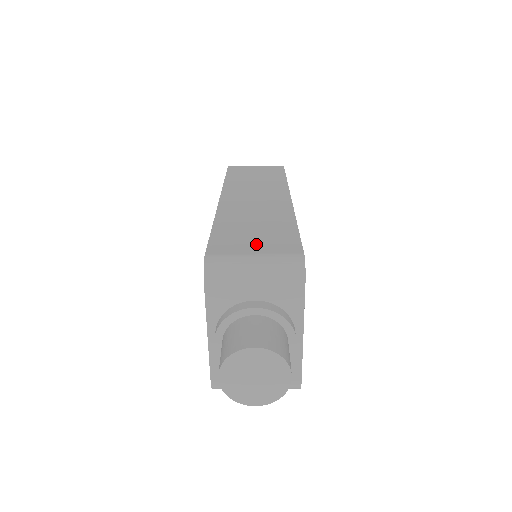
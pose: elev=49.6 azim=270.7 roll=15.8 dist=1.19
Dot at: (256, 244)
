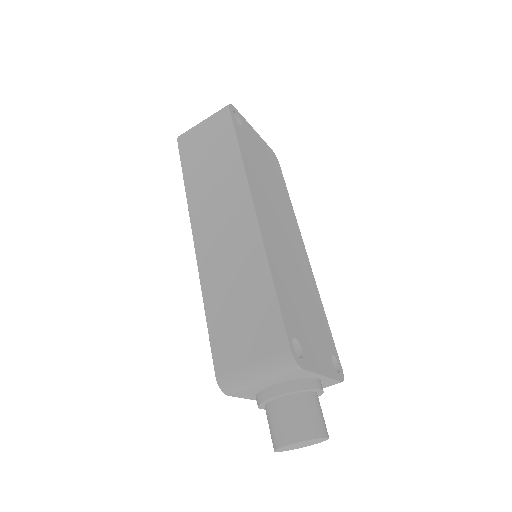
Dot at: (248, 341)
